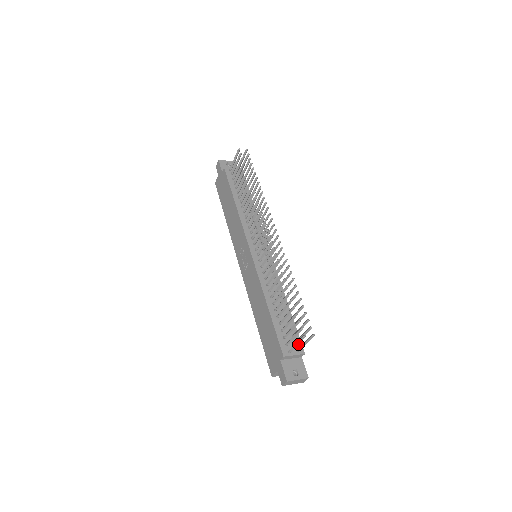
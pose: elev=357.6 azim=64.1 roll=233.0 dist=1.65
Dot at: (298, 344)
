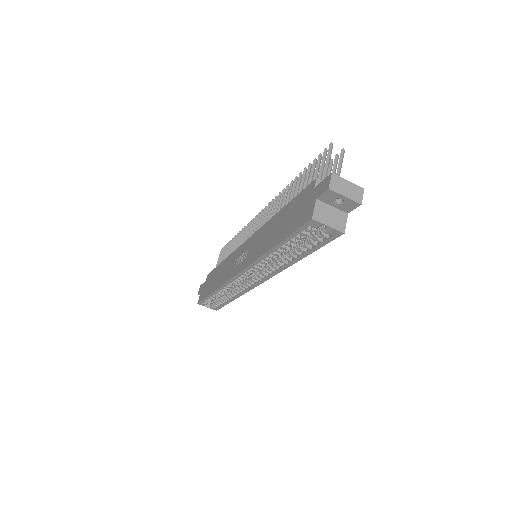
Dot at: occluded
